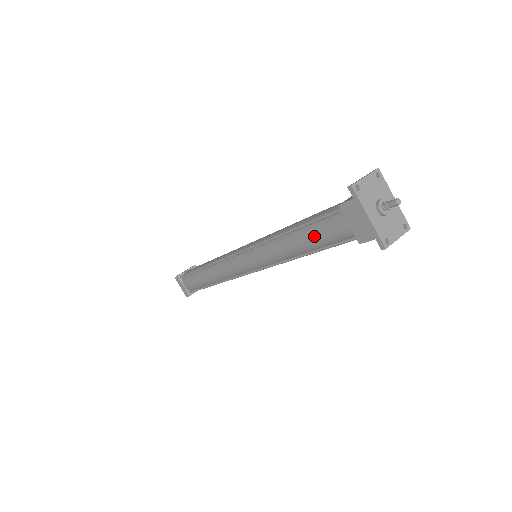
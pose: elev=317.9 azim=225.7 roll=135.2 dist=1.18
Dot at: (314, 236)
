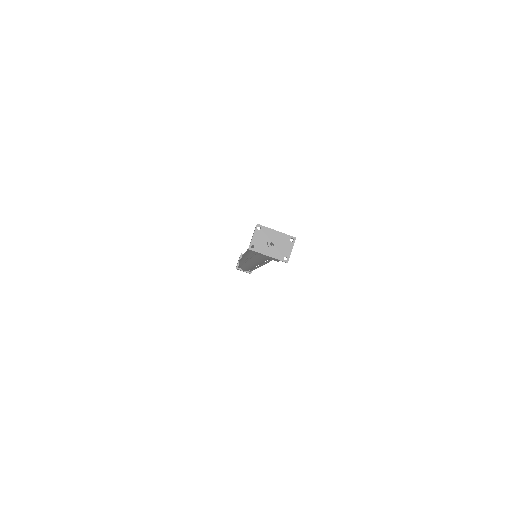
Dot at: (261, 259)
